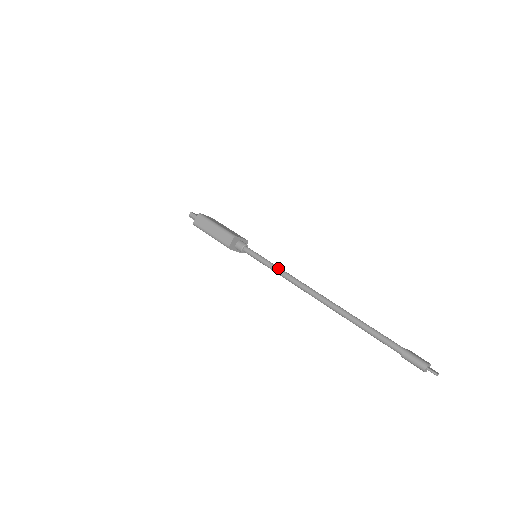
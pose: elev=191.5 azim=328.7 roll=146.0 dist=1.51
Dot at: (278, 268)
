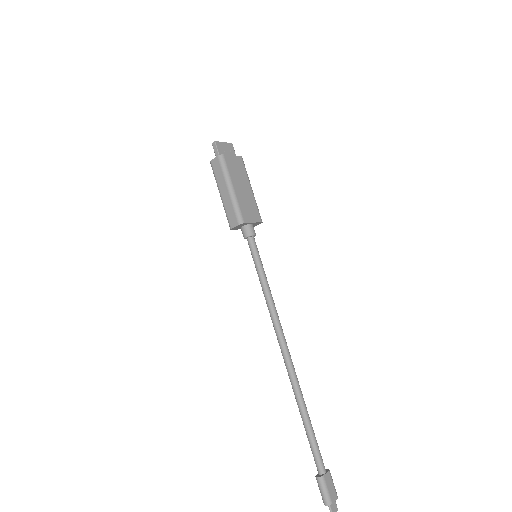
Dot at: (267, 293)
